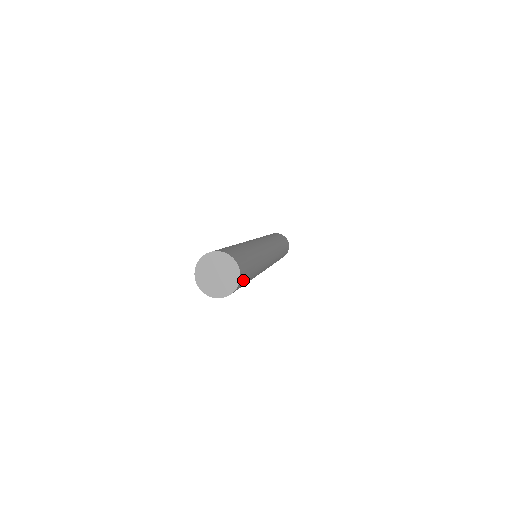
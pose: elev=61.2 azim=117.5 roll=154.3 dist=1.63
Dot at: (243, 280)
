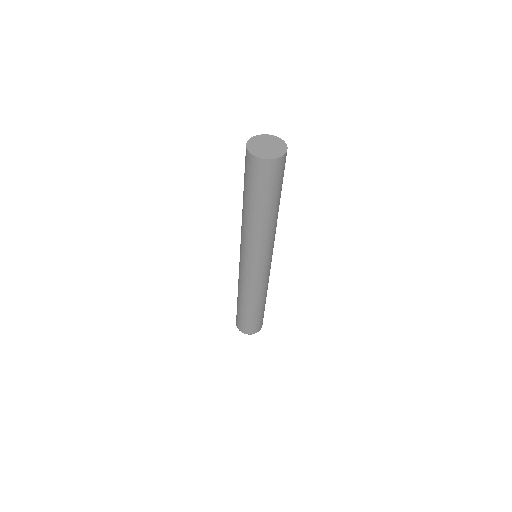
Dot at: (280, 170)
